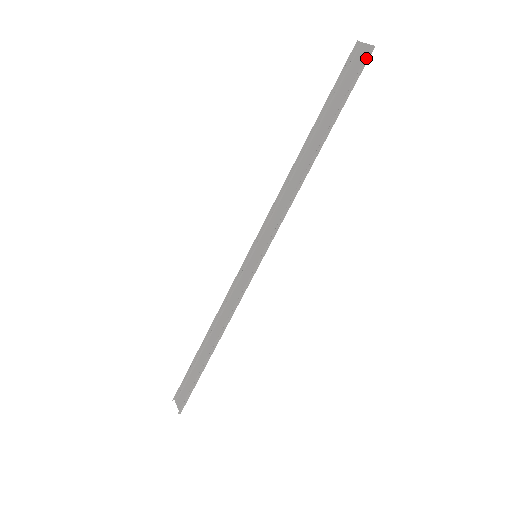
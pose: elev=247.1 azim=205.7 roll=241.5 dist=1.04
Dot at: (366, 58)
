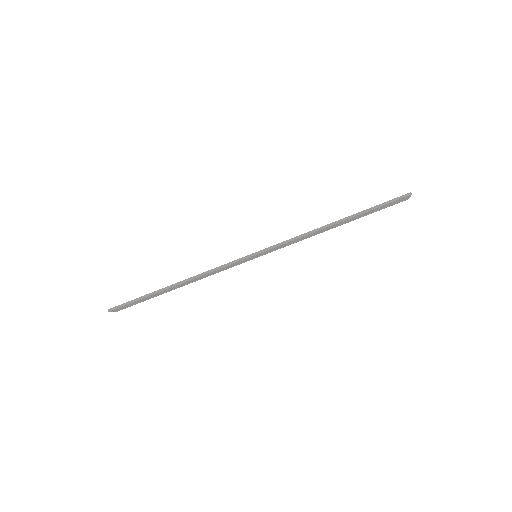
Dot at: (403, 196)
